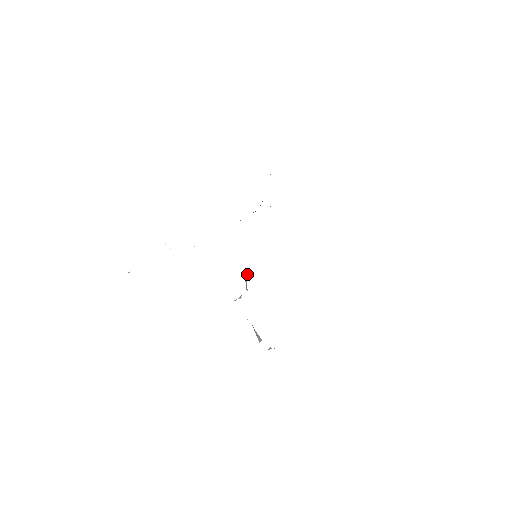
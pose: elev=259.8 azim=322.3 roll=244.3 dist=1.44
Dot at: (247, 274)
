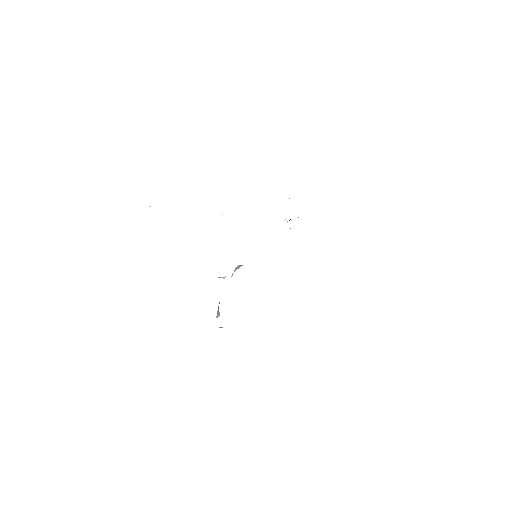
Dot at: (239, 265)
